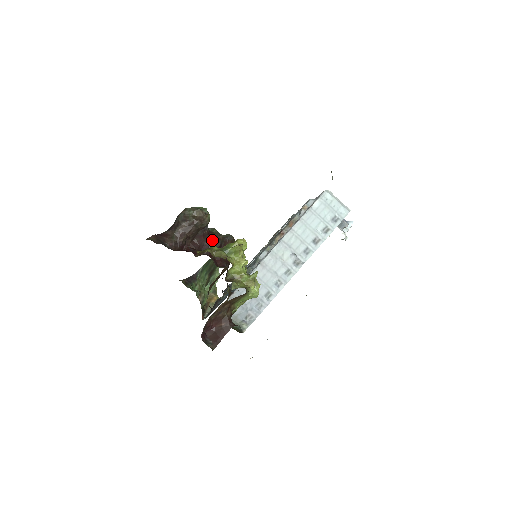
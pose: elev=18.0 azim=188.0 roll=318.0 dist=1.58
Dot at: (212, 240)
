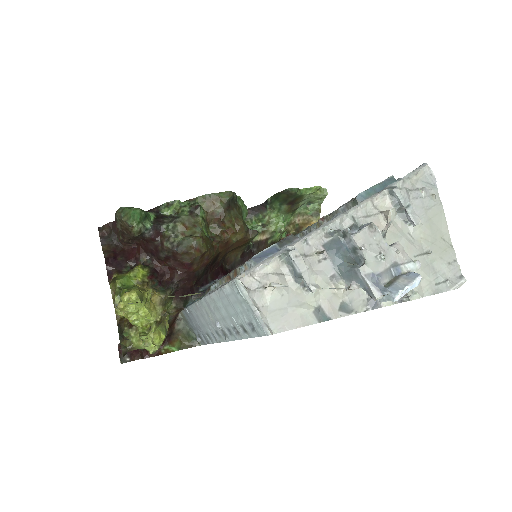
Dot at: (157, 247)
